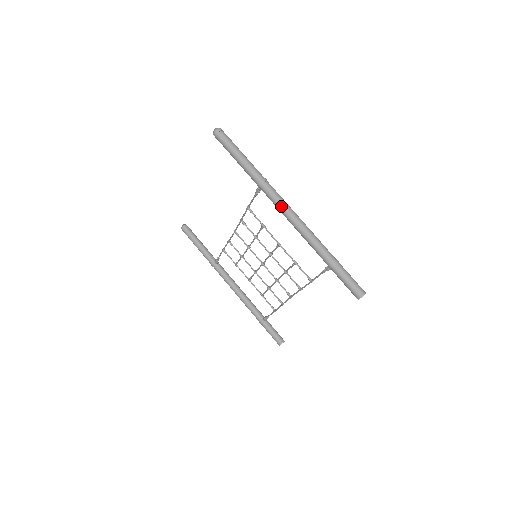
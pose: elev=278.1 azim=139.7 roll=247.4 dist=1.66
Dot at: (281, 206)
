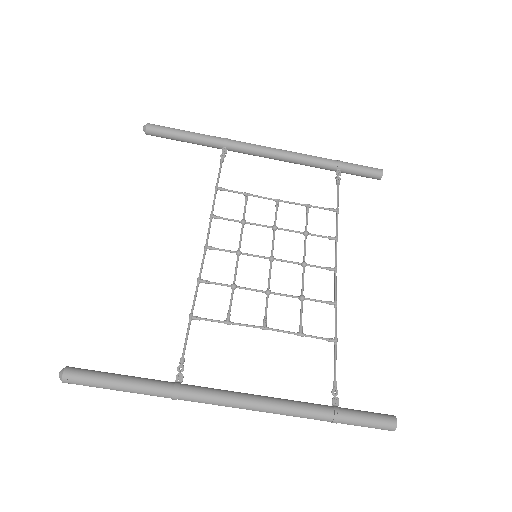
Dot at: (221, 405)
